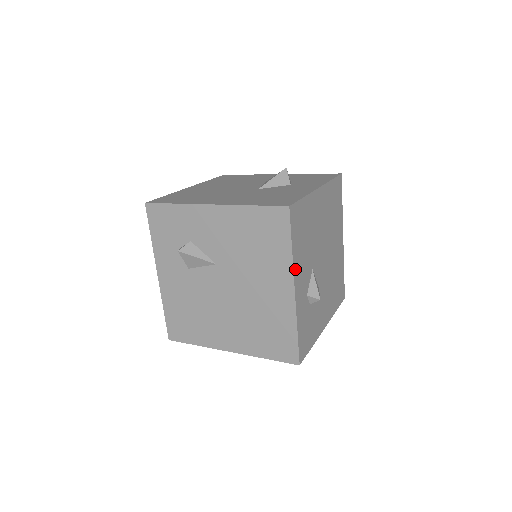
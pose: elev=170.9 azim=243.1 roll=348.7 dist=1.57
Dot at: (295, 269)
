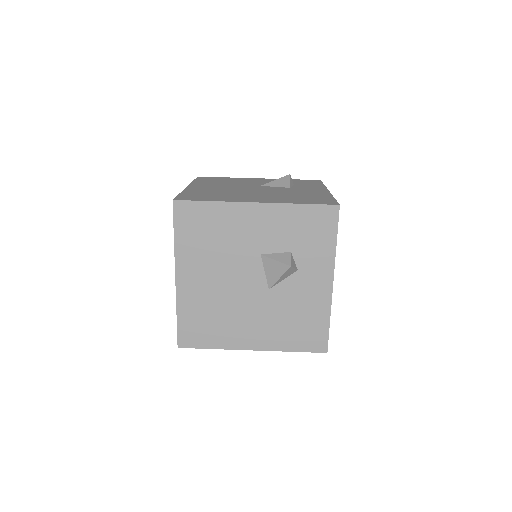
Dot at: occluded
